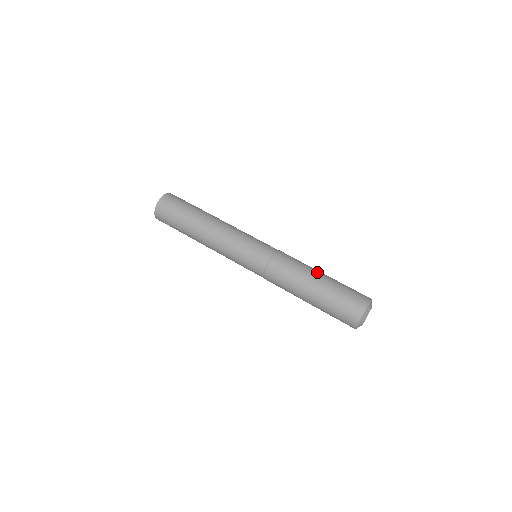
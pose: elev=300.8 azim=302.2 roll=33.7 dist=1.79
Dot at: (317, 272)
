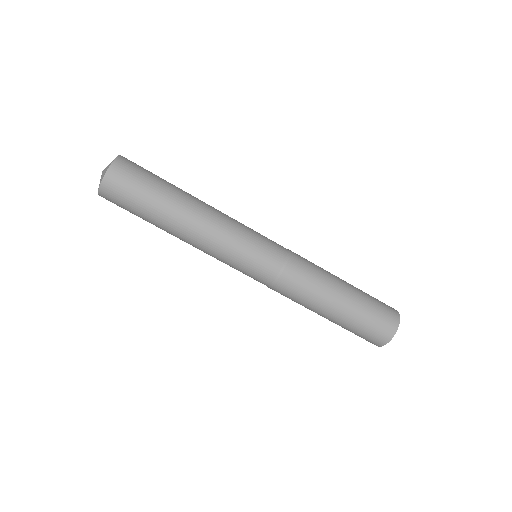
Dot at: (337, 293)
